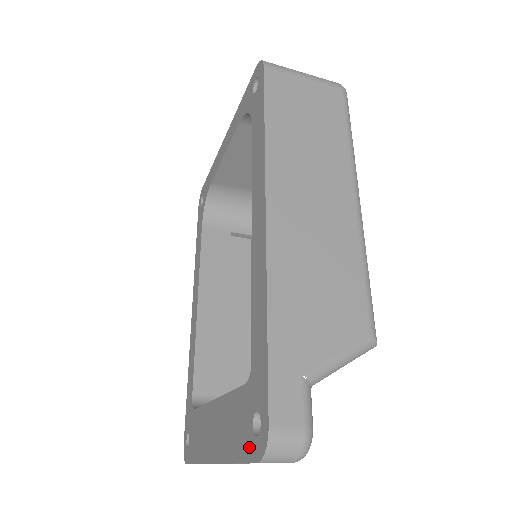
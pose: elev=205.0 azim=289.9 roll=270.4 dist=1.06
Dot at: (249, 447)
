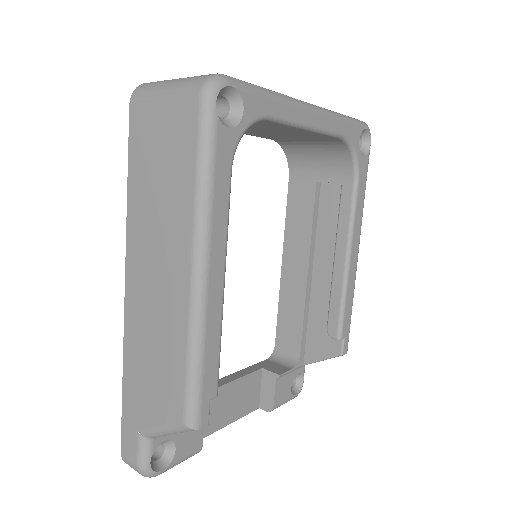
Dot at: occluded
